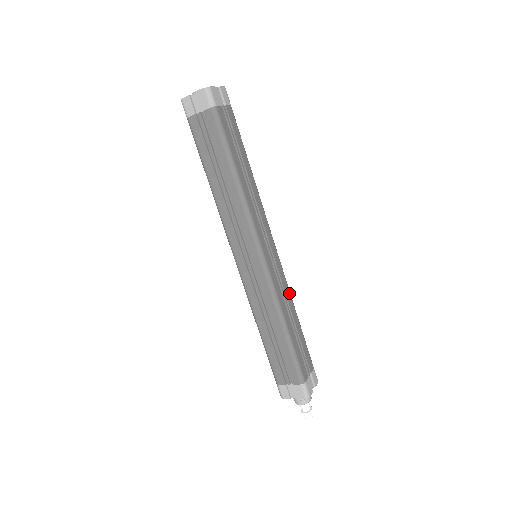
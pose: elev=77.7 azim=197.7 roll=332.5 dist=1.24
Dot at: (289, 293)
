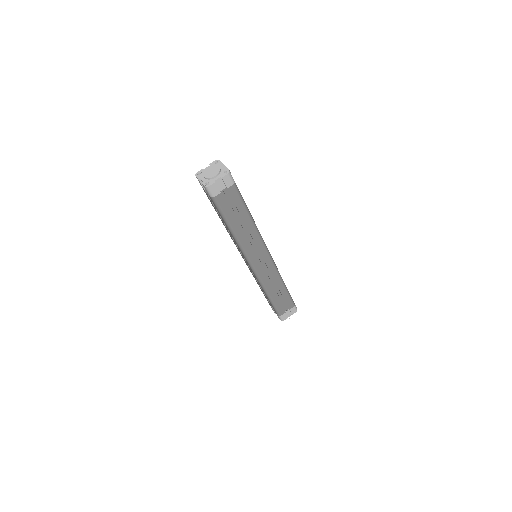
Dot at: (278, 277)
